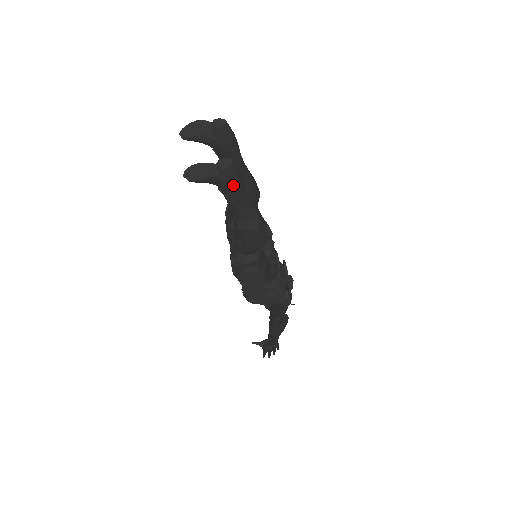
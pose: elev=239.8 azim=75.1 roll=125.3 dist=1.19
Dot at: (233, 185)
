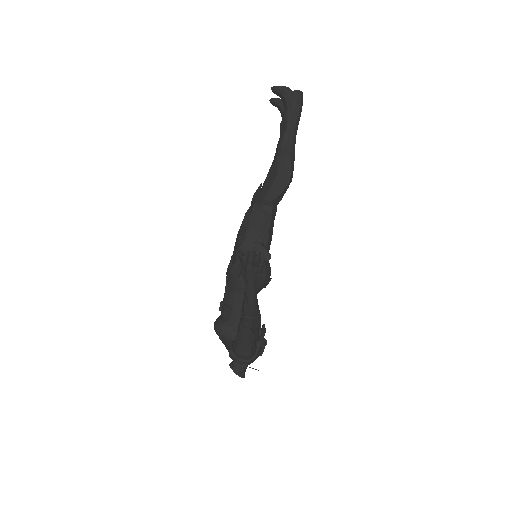
Dot at: (296, 107)
